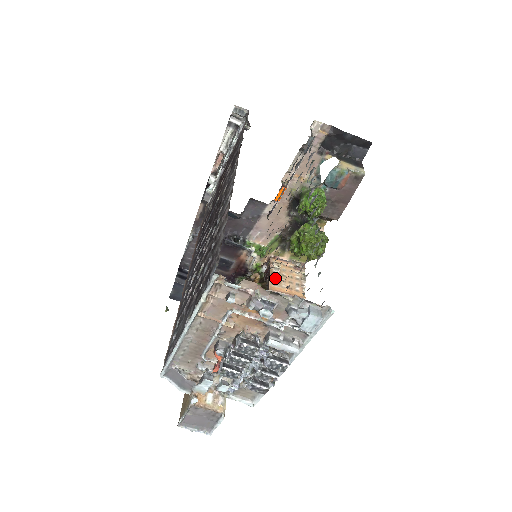
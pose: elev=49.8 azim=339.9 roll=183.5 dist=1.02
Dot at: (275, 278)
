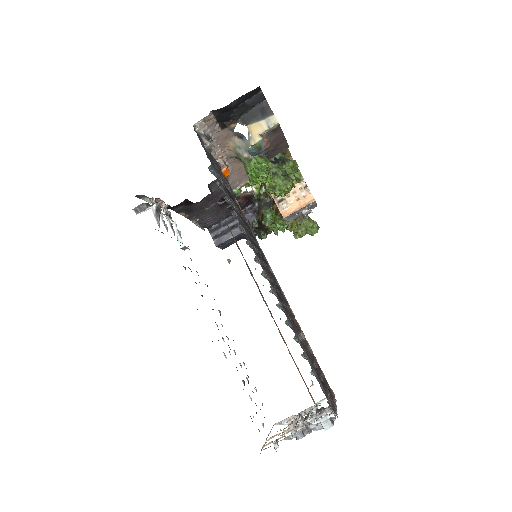
Dot at: (280, 199)
